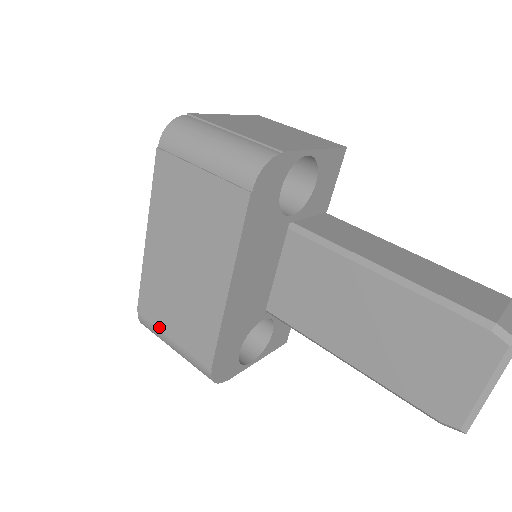
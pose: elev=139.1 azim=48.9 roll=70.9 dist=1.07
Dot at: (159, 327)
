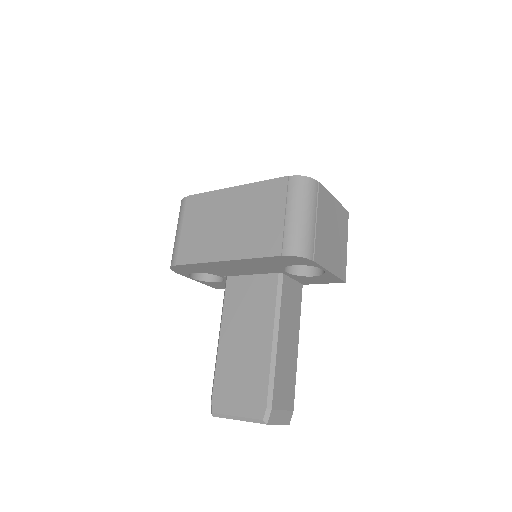
Dot at: (185, 217)
